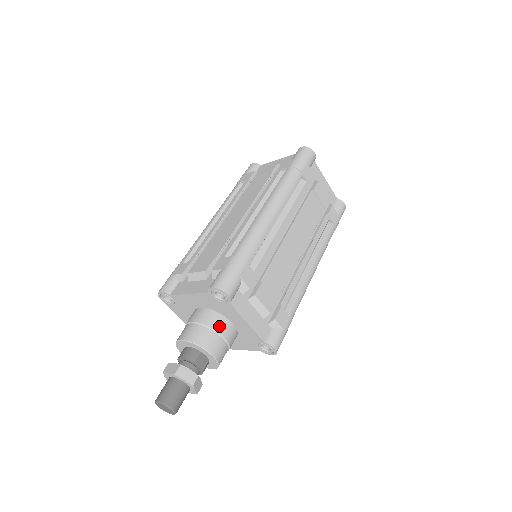
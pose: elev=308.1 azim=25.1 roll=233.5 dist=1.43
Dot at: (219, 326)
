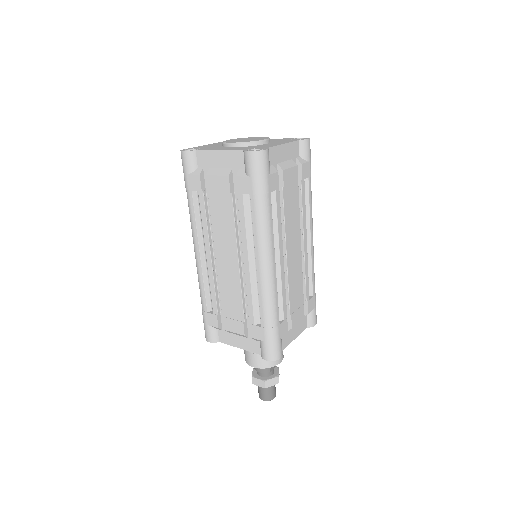
Dot at: occluded
